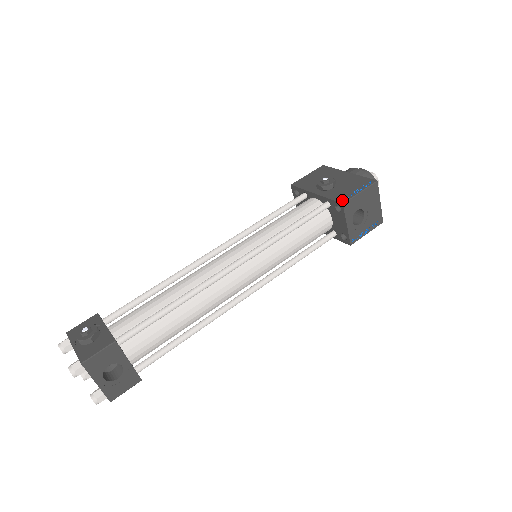
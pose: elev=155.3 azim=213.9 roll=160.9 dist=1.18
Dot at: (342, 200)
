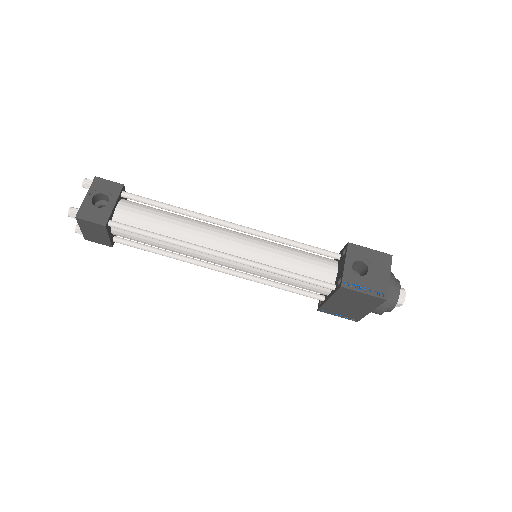
Dot at: (350, 245)
